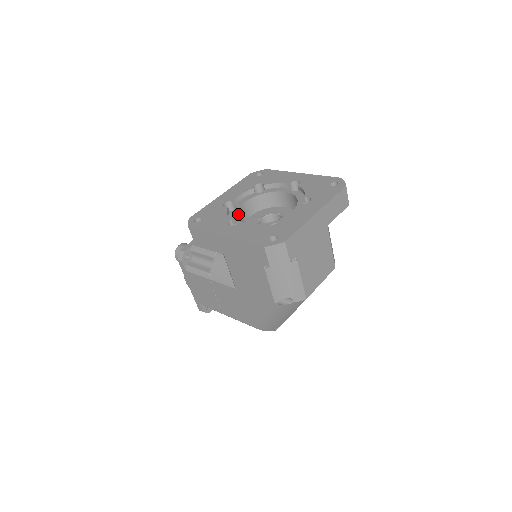
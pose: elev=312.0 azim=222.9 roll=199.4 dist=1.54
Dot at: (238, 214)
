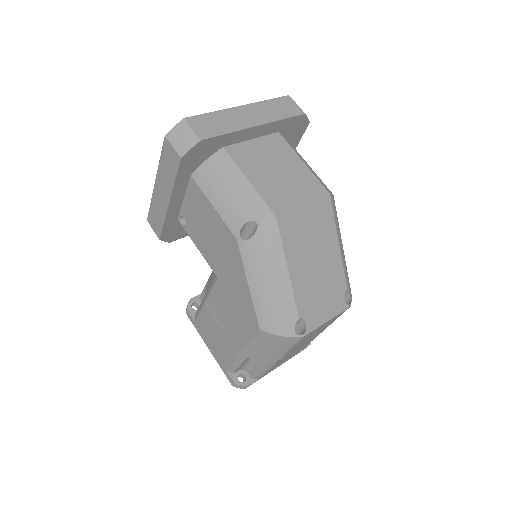
Dot at: occluded
